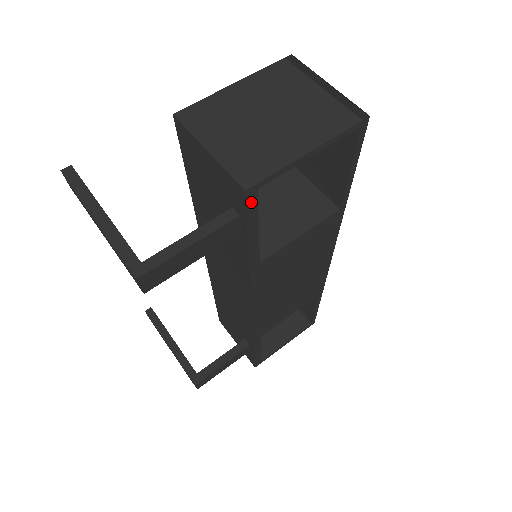
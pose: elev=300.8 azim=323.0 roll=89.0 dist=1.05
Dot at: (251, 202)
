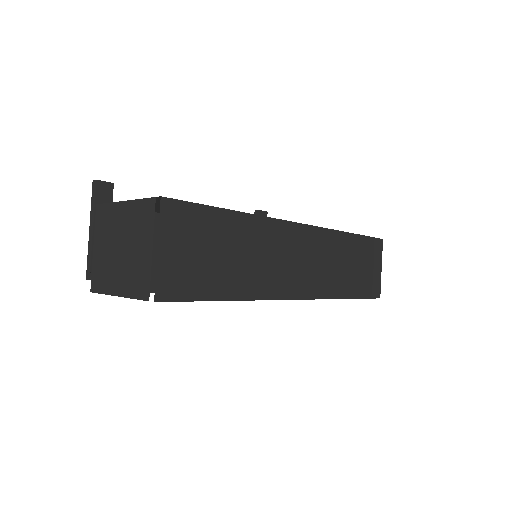
Dot at: occluded
